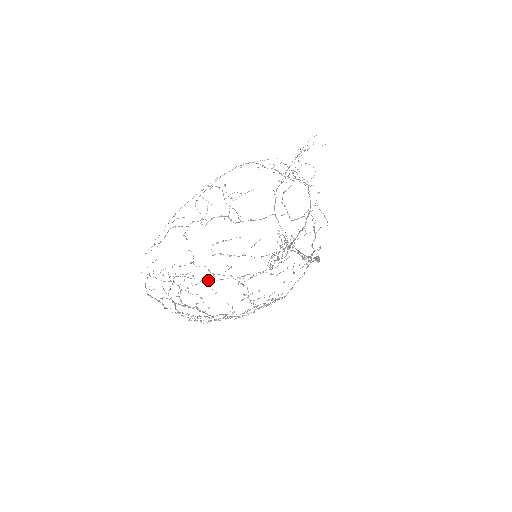
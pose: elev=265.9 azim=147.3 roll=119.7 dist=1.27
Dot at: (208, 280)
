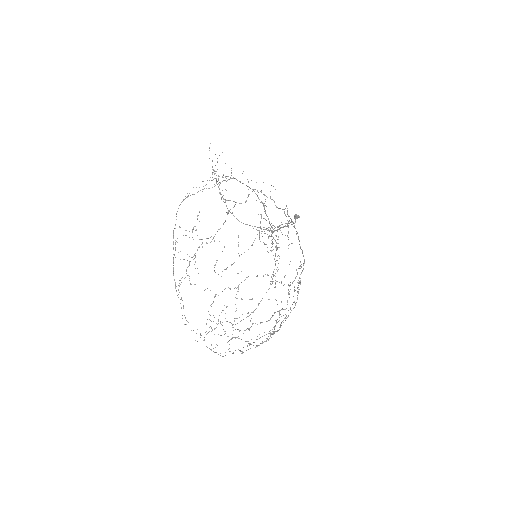
Dot at: occluded
